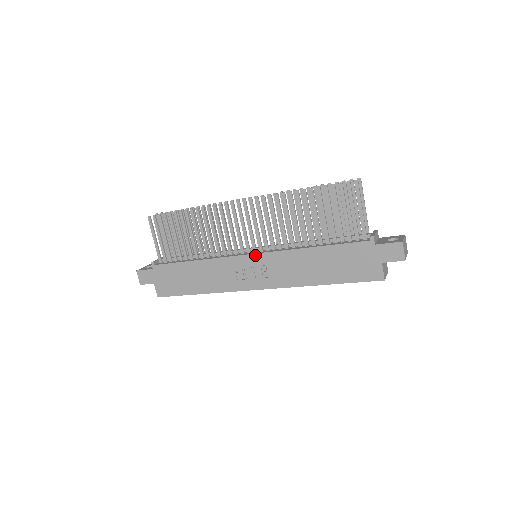
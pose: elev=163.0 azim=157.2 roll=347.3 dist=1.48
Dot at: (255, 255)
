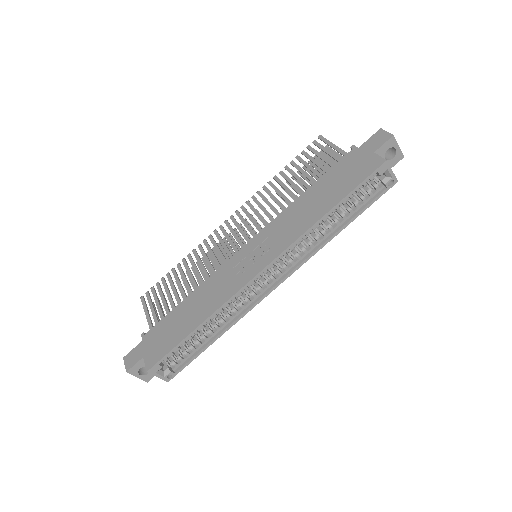
Dot at: (251, 241)
